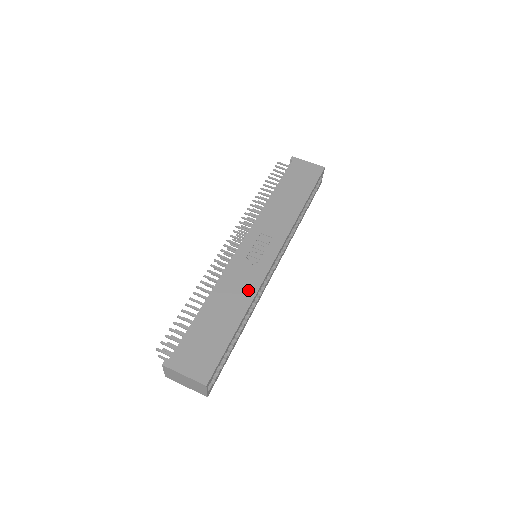
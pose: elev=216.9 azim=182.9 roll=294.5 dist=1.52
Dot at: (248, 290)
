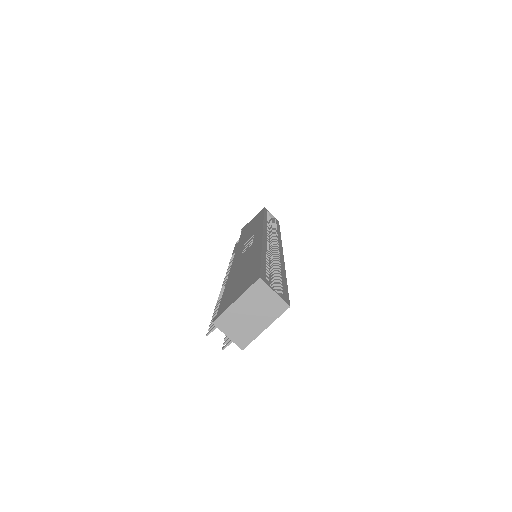
Dot at: (254, 249)
